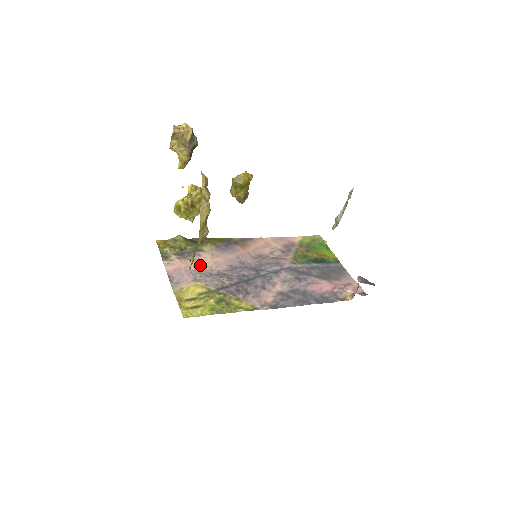
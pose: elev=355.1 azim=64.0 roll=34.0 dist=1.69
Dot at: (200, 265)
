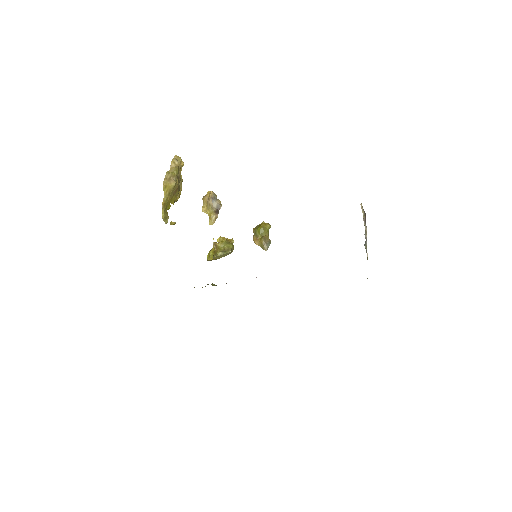
Dot at: occluded
